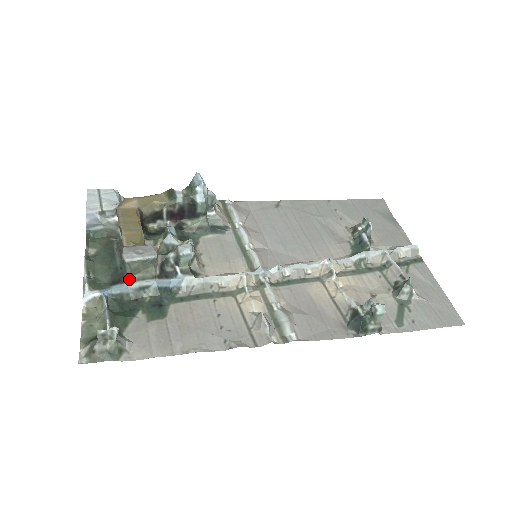
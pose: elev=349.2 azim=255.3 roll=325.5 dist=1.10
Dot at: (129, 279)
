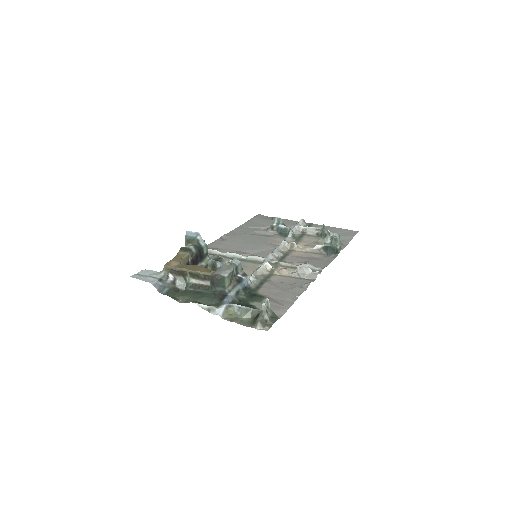
Dot at: (228, 291)
